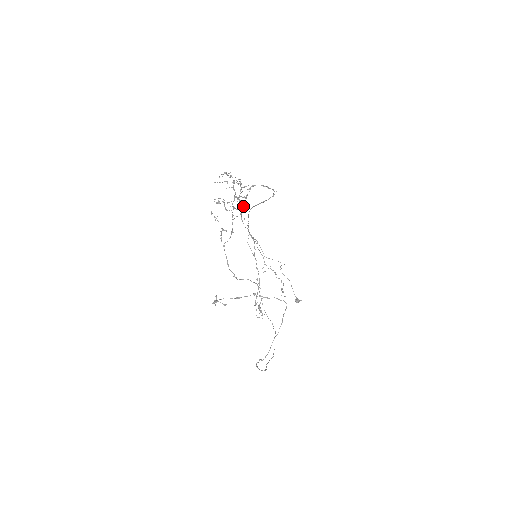
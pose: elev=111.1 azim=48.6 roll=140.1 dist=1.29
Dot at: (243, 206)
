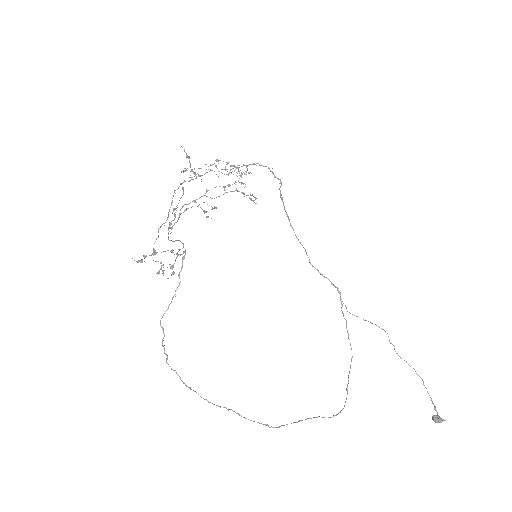
Dot at: (235, 190)
